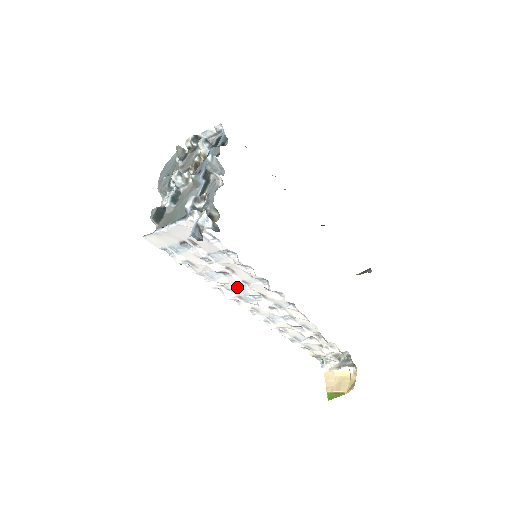
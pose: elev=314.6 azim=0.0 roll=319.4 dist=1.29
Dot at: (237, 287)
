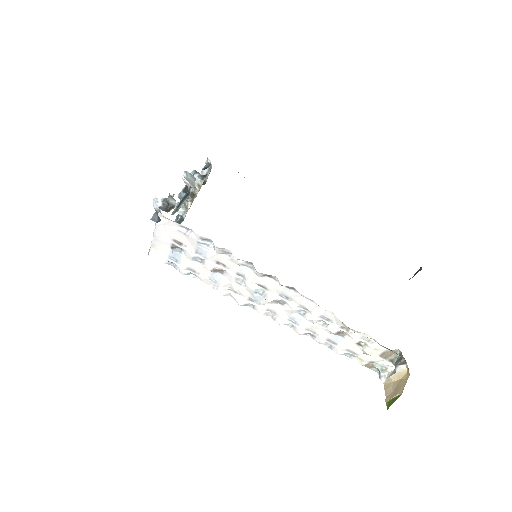
Dot at: (239, 285)
